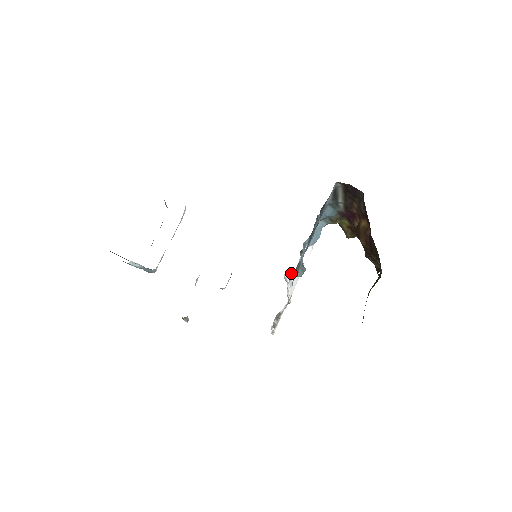
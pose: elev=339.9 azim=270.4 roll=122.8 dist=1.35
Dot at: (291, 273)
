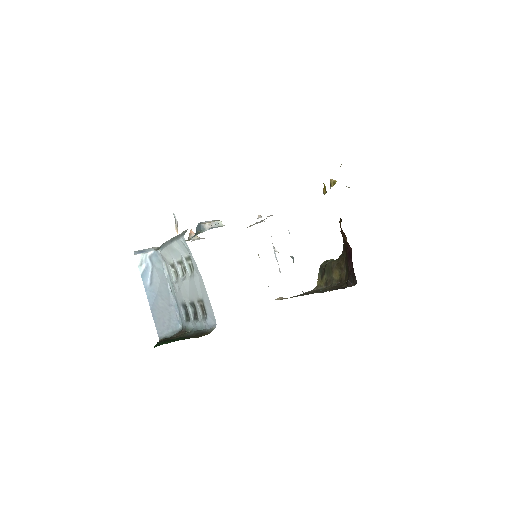
Dot at: occluded
